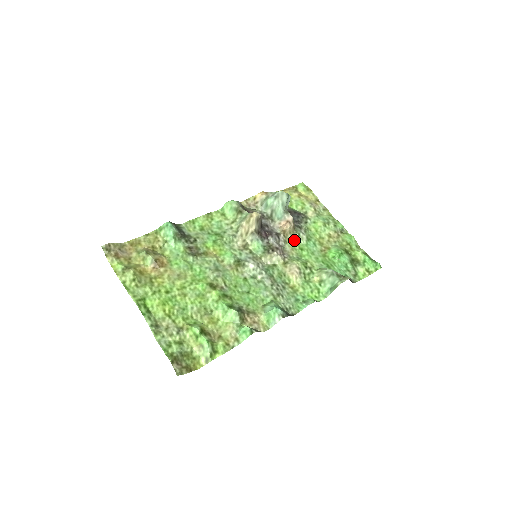
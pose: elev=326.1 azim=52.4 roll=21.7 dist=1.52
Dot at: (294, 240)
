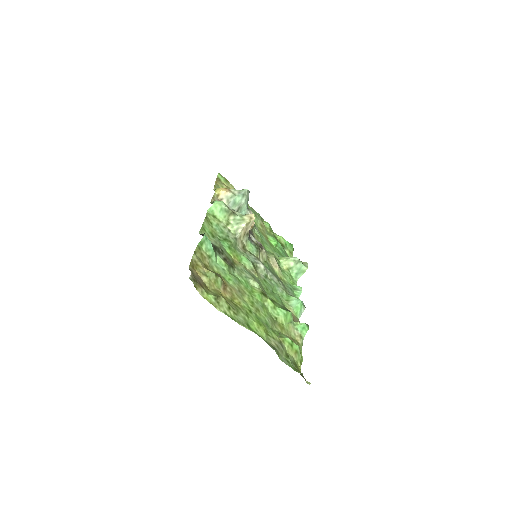
Dot at: (255, 234)
